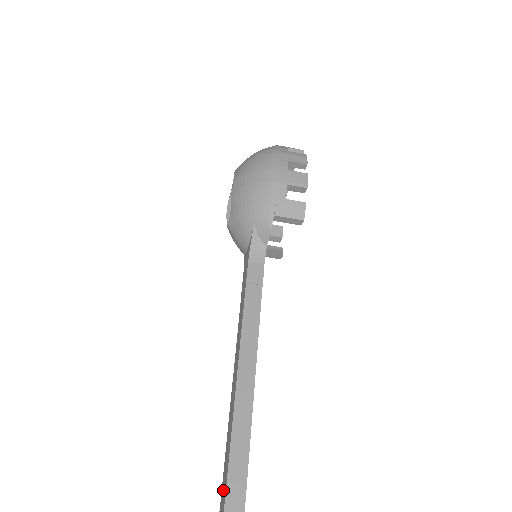
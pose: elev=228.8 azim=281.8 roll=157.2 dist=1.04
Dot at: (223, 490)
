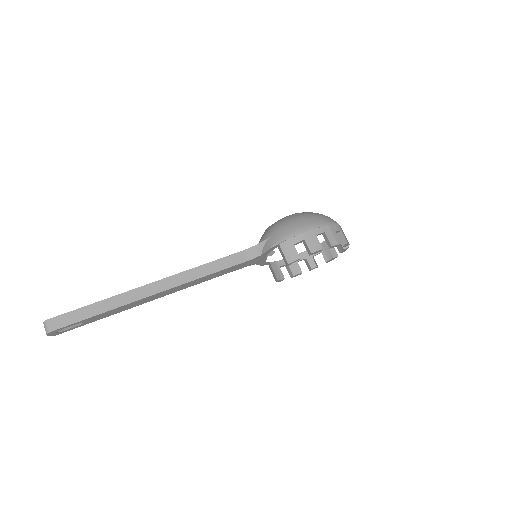
Dot at: occluded
